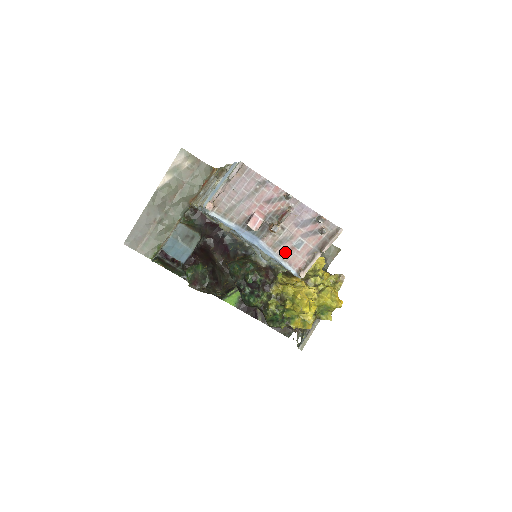
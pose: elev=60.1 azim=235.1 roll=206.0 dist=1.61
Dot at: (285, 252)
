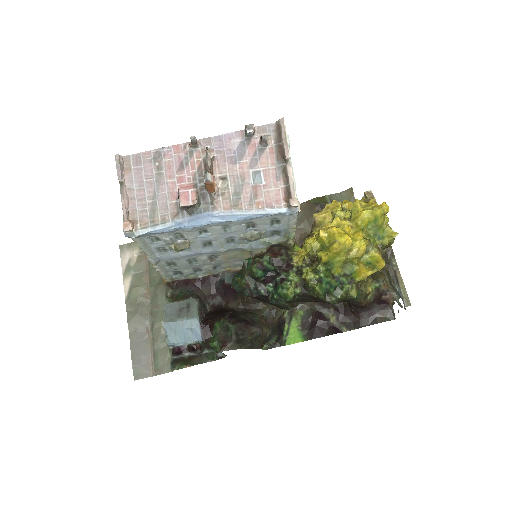
Dot at: (252, 199)
